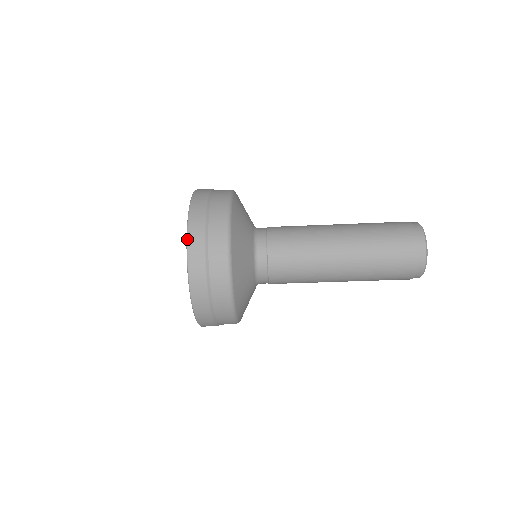
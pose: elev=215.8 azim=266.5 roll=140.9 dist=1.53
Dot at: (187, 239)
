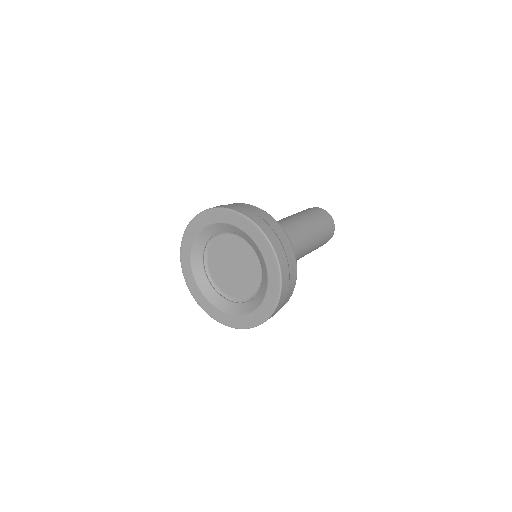
Dot at: occluded
